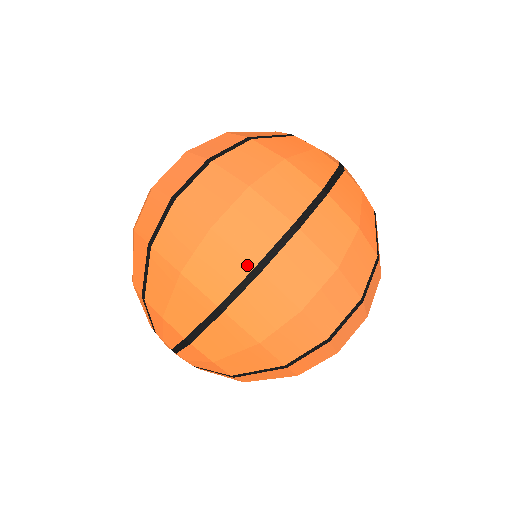
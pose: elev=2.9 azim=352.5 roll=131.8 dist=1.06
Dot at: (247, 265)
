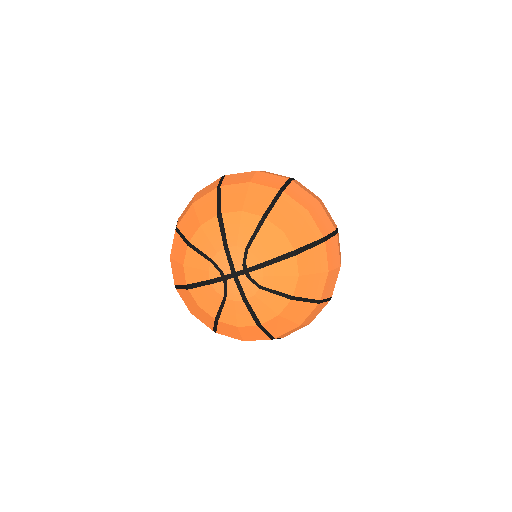
Dot at: (333, 227)
